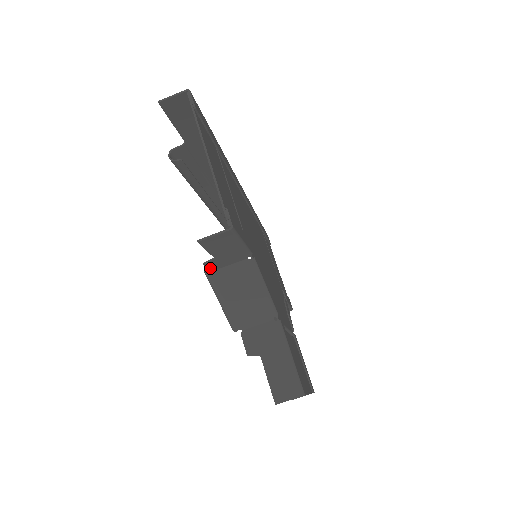
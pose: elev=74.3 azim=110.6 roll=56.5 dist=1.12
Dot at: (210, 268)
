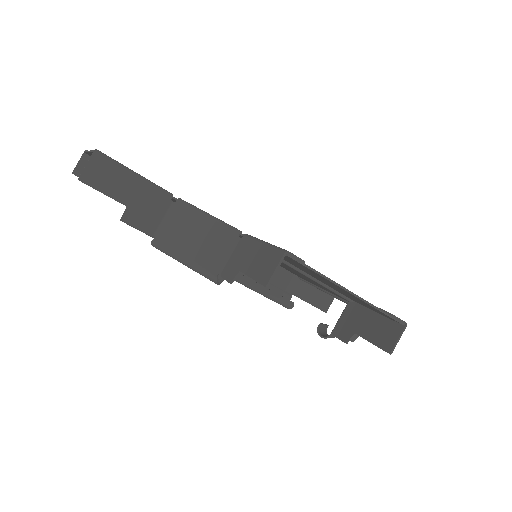
Dot at: (144, 230)
